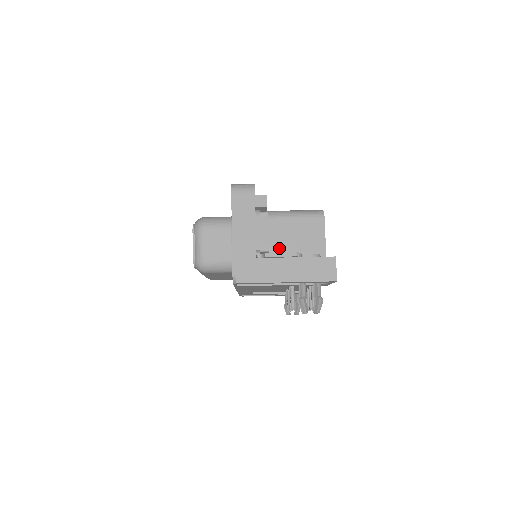
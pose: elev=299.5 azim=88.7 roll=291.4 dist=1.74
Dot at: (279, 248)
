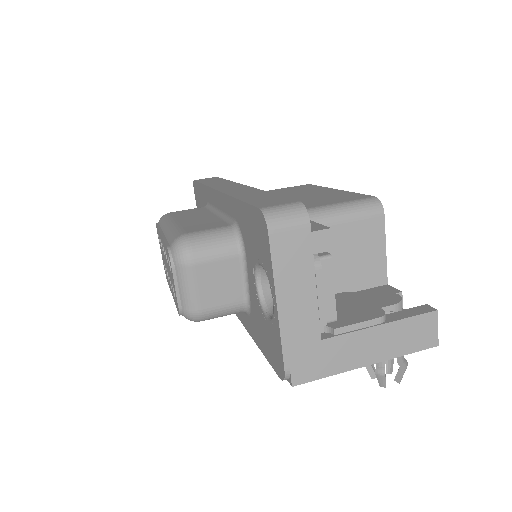
Dot at: occluded
